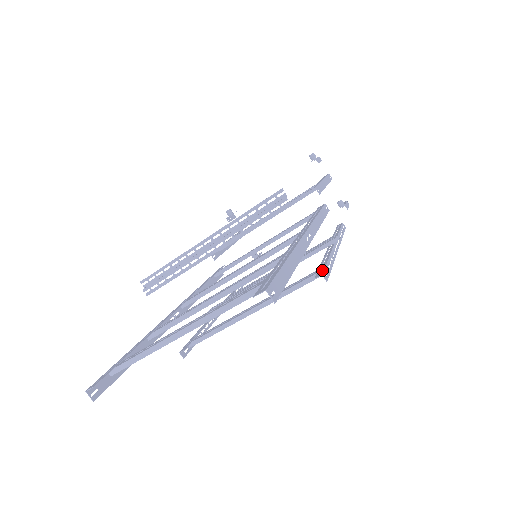
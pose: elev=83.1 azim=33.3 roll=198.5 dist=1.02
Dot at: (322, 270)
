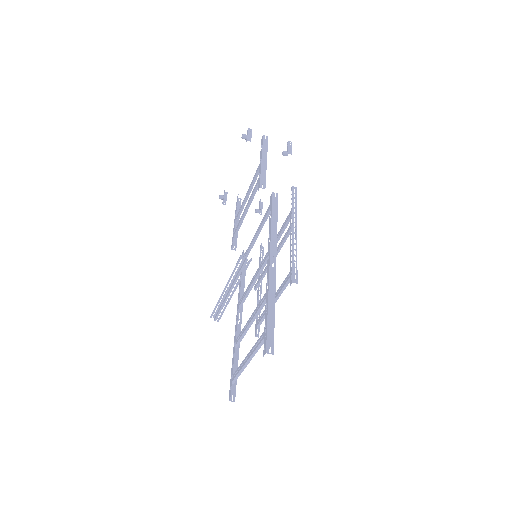
Dot at: (292, 276)
